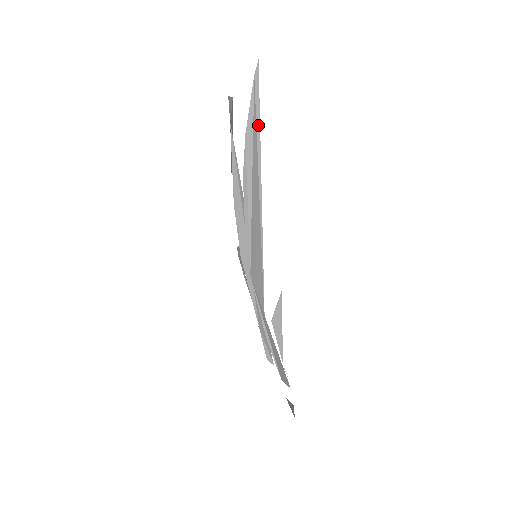
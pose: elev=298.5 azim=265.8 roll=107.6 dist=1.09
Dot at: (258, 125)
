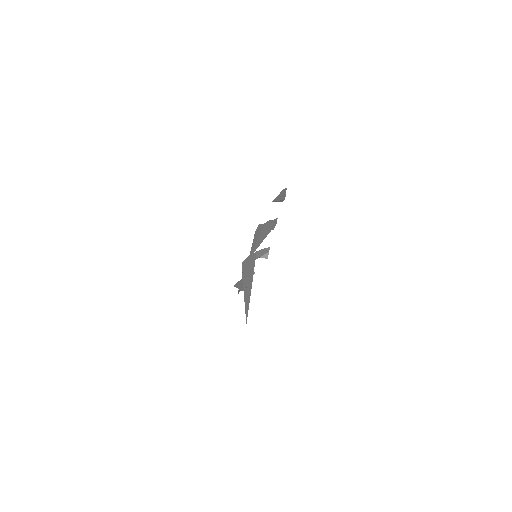
Dot at: (248, 302)
